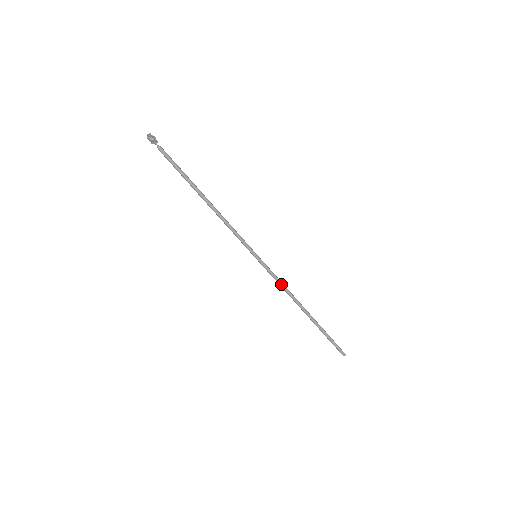
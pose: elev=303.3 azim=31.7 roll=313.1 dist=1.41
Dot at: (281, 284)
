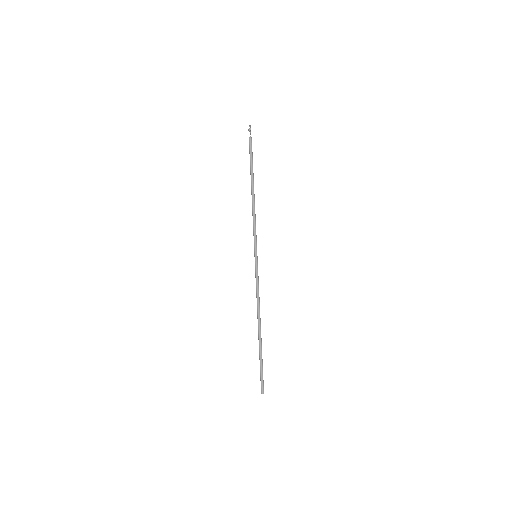
Dot at: (257, 291)
